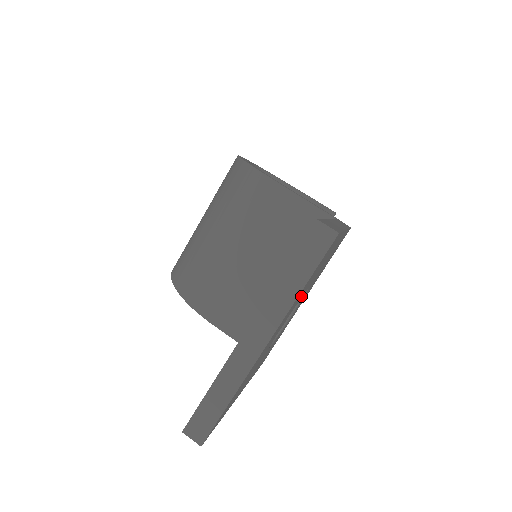
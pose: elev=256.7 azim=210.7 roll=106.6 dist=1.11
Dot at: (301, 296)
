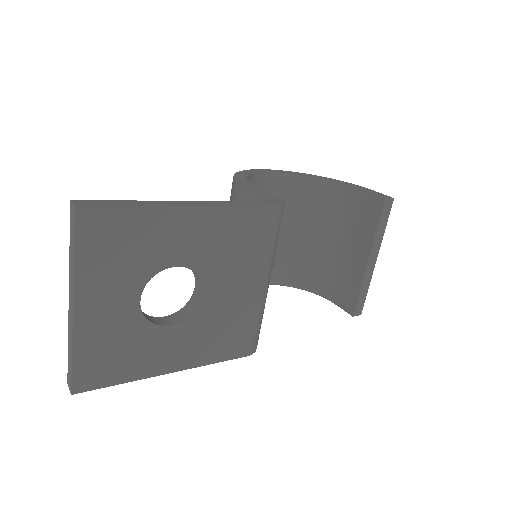
Dot at: (138, 271)
